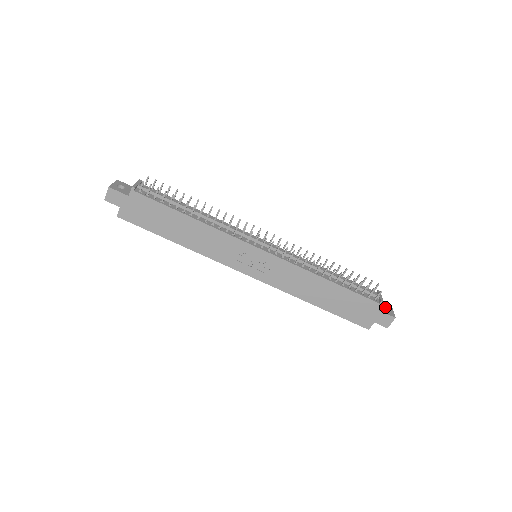
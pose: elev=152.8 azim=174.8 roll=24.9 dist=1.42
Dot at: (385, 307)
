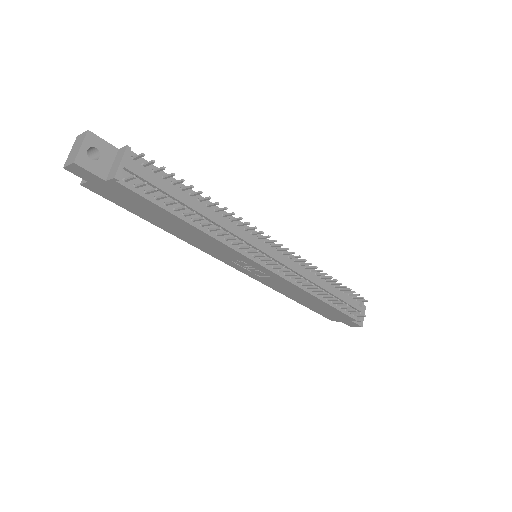
Dot at: occluded
